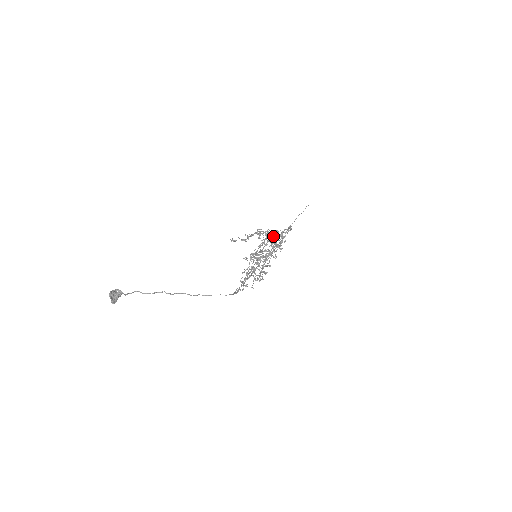
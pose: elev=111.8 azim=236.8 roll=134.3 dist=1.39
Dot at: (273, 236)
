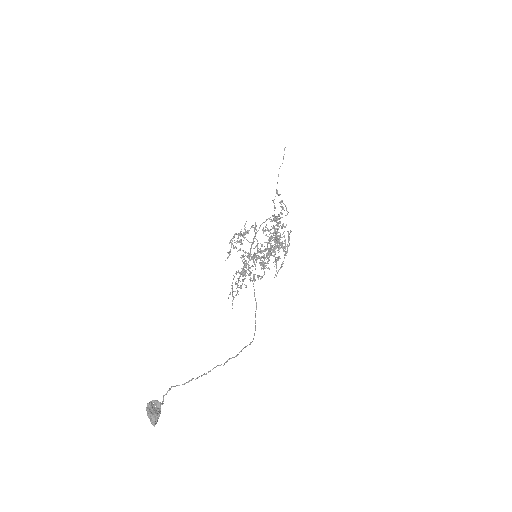
Dot at: occluded
